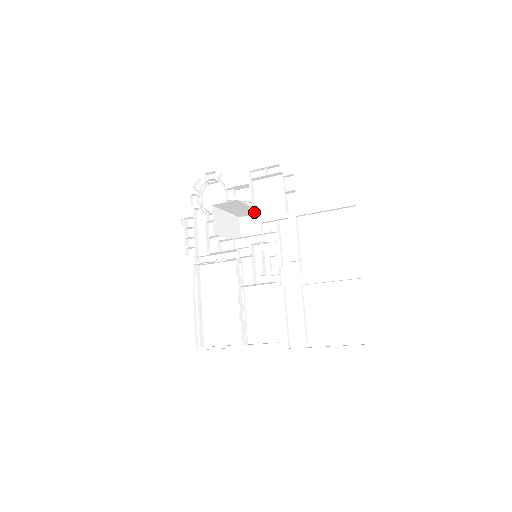
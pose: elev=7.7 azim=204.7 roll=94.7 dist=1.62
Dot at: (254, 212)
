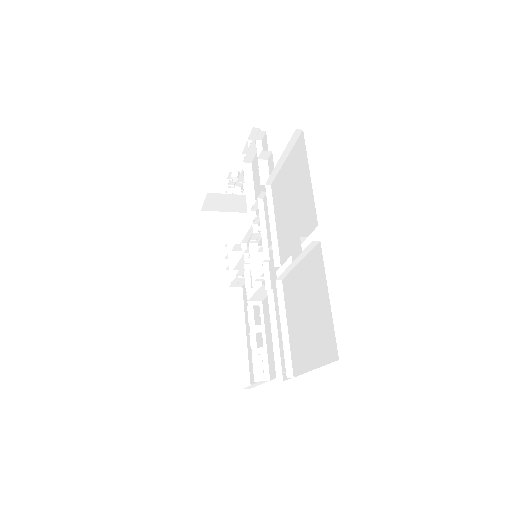
Dot at: (252, 200)
